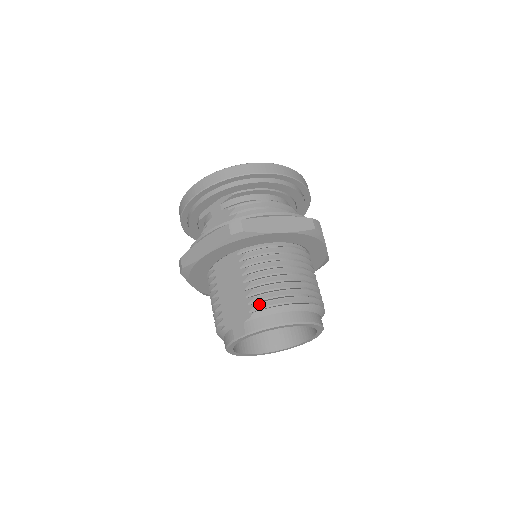
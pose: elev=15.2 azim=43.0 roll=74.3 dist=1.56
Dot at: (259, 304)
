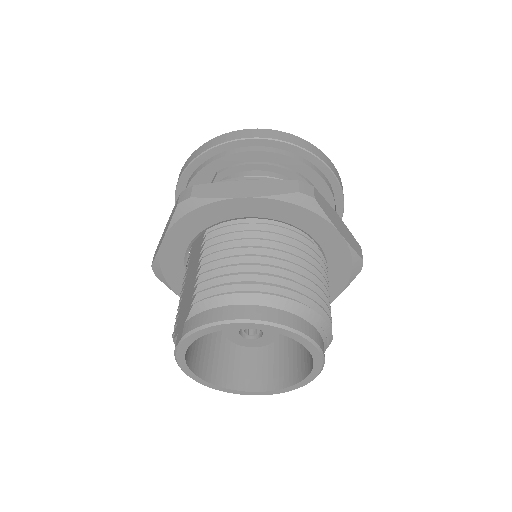
Dot at: (200, 293)
